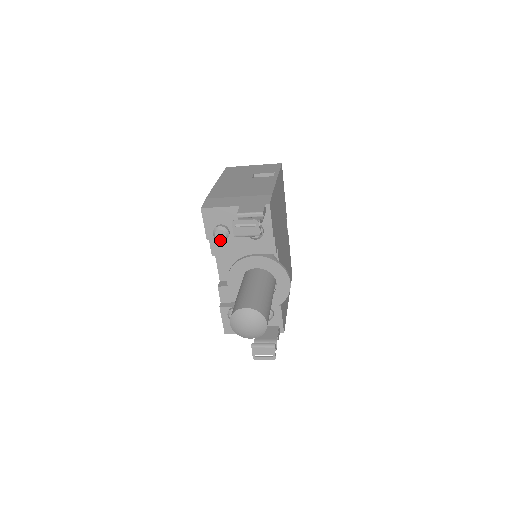
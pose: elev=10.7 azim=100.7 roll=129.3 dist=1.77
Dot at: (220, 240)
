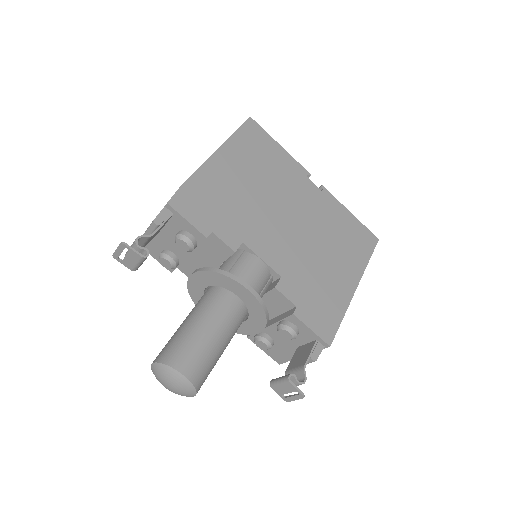
Dot at: (172, 268)
